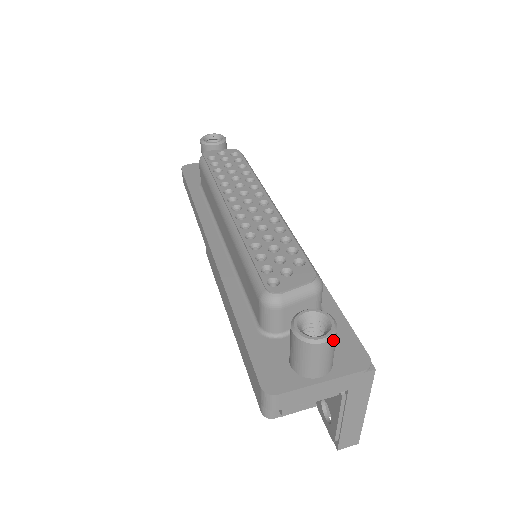
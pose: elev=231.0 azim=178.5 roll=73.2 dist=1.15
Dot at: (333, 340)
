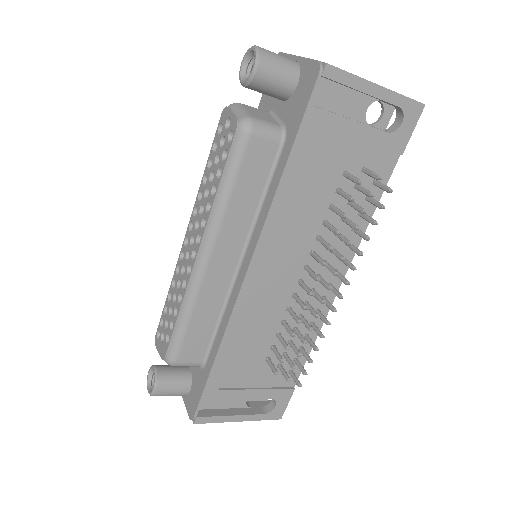
Dot at: occluded
